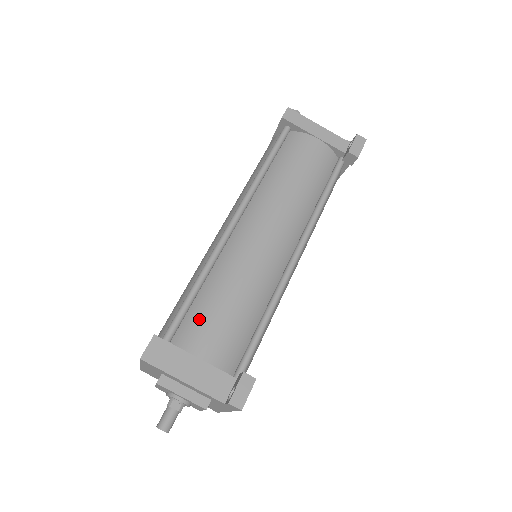
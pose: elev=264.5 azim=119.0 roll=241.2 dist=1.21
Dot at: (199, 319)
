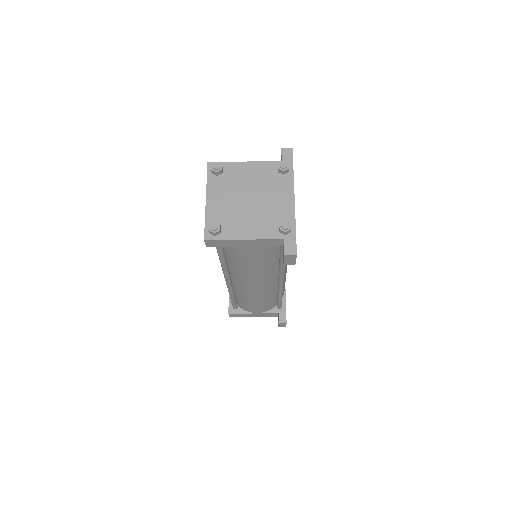
Dot at: (244, 305)
